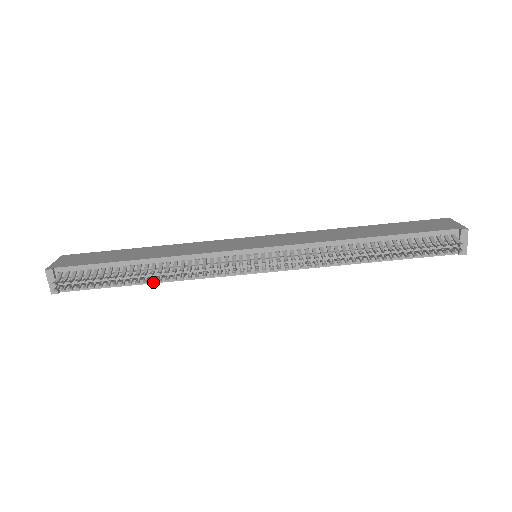
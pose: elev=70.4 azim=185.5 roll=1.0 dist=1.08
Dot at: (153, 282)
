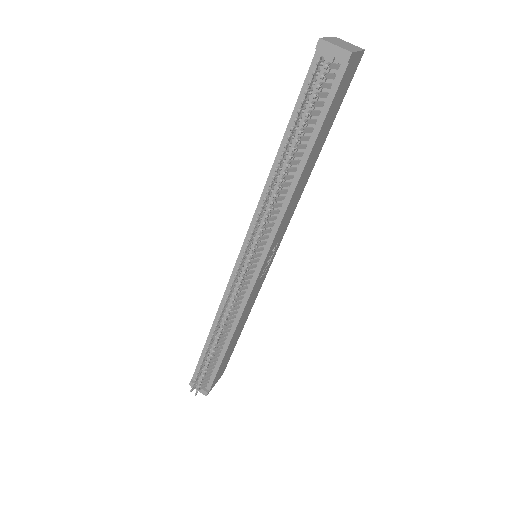
Dot at: (230, 339)
